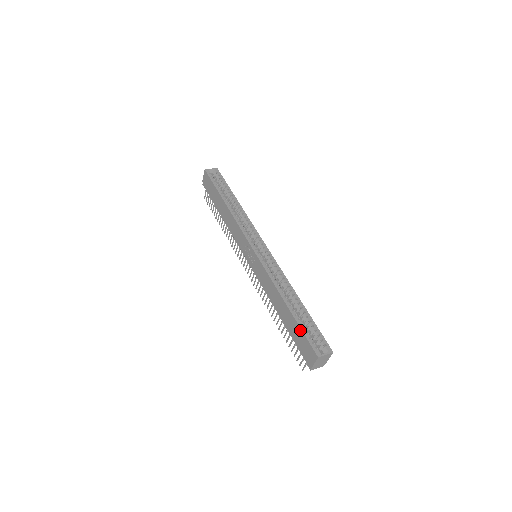
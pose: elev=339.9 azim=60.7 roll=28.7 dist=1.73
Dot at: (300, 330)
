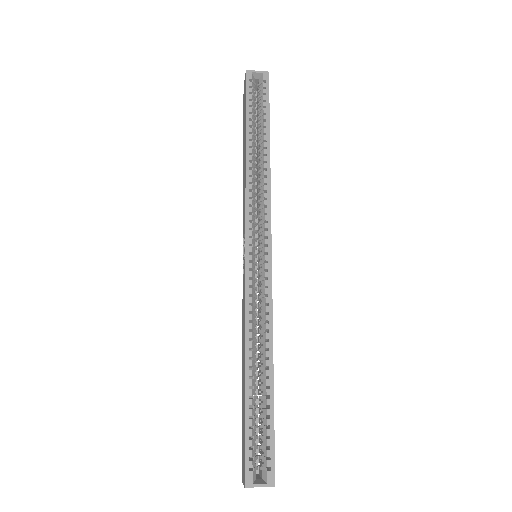
Dot at: (244, 426)
